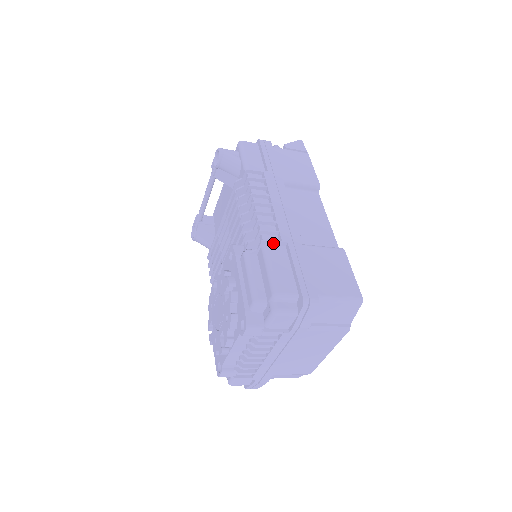
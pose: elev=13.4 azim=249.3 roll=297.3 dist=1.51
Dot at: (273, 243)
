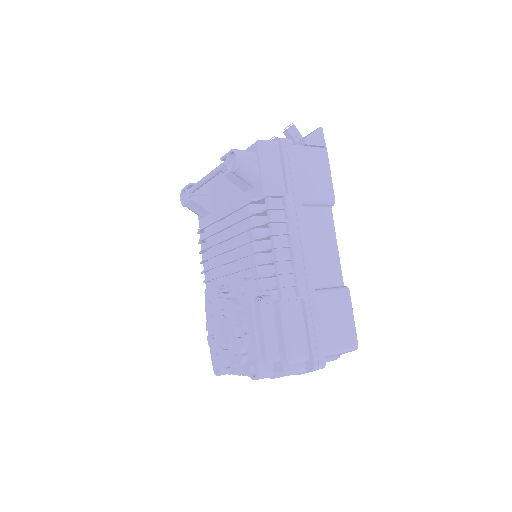
Dot at: (291, 300)
